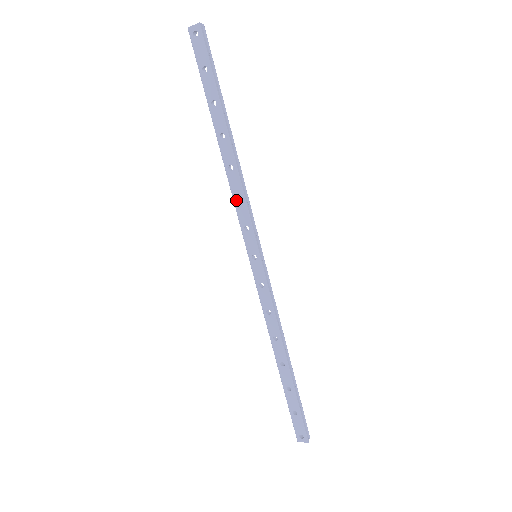
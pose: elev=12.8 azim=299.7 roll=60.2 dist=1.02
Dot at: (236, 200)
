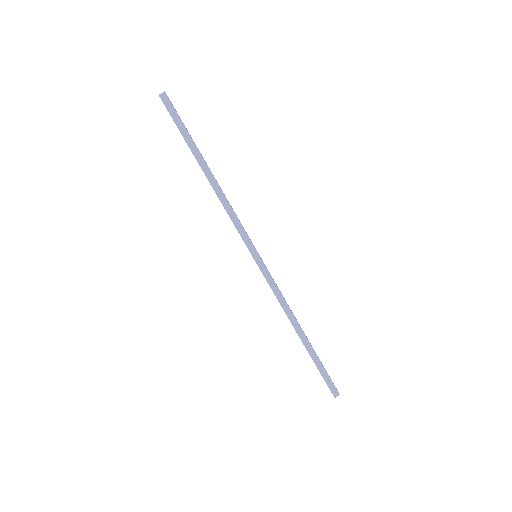
Dot at: occluded
